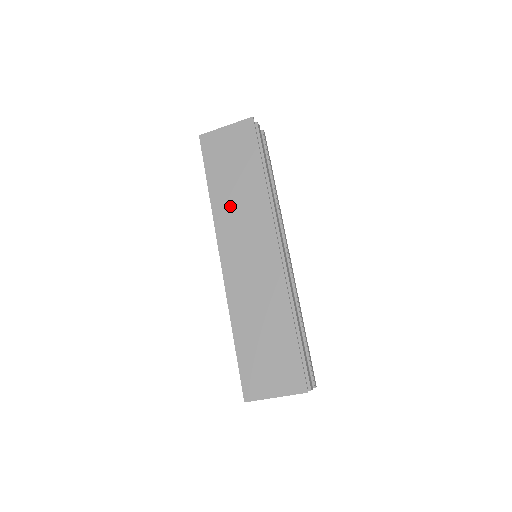
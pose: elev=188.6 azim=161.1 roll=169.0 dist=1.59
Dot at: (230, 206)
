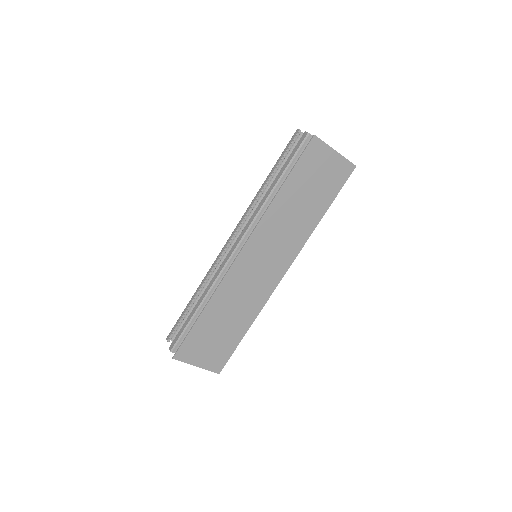
Dot at: (282, 218)
